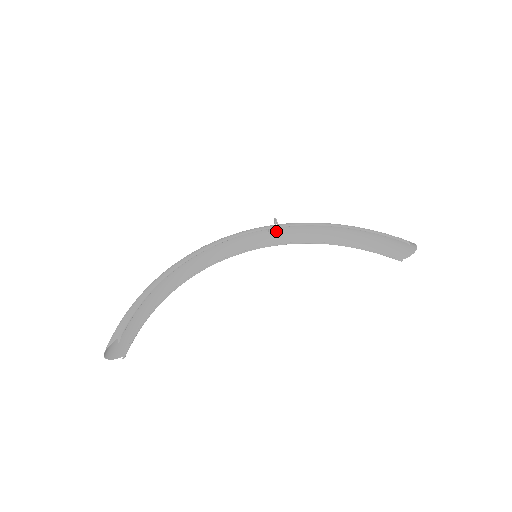
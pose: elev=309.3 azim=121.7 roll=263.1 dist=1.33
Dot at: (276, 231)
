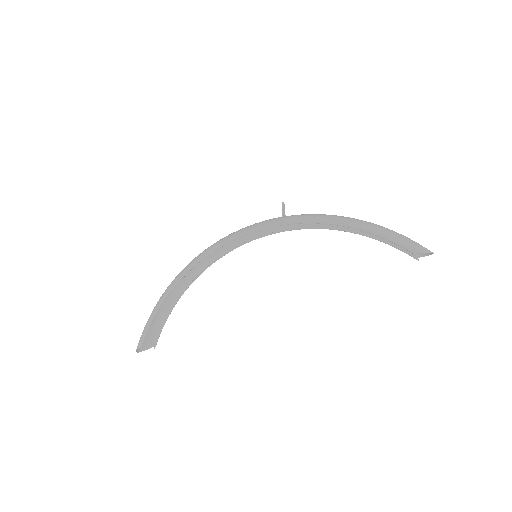
Dot at: occluded
